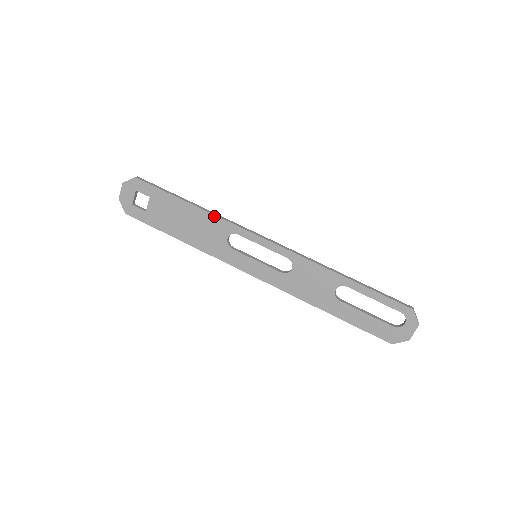
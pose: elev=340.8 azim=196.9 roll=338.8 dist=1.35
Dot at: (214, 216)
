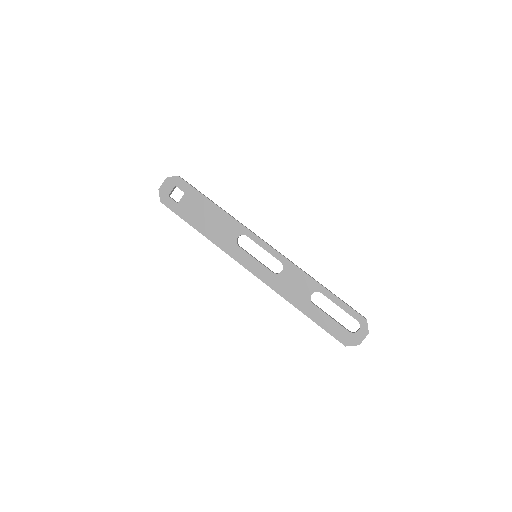
Dot at: (232, 218)
